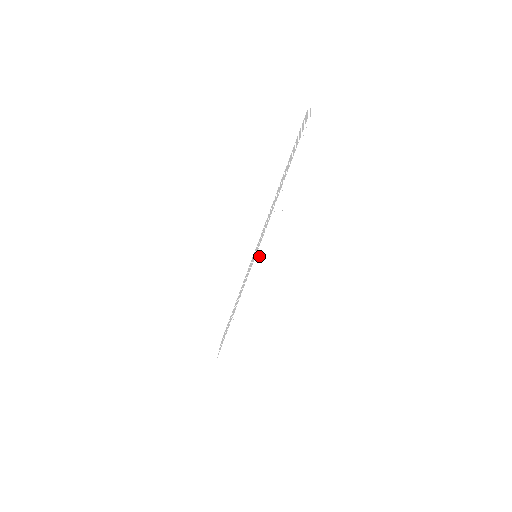
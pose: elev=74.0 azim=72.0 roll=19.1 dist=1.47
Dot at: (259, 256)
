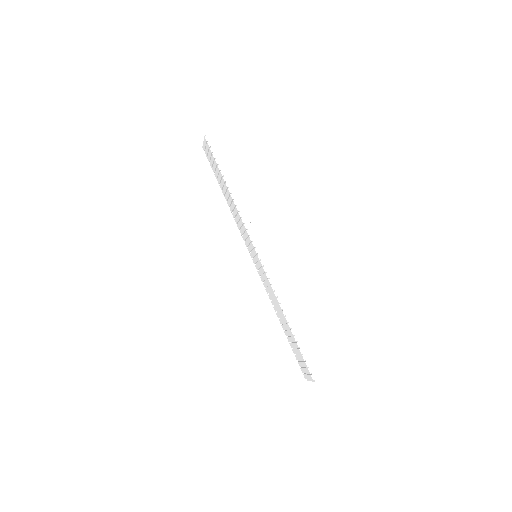
Dot at: (256, 246)
